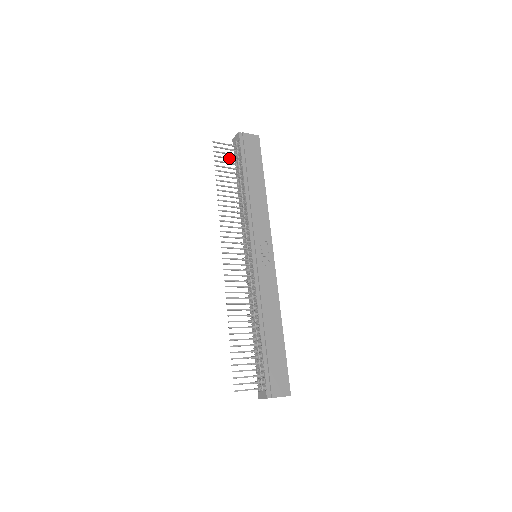
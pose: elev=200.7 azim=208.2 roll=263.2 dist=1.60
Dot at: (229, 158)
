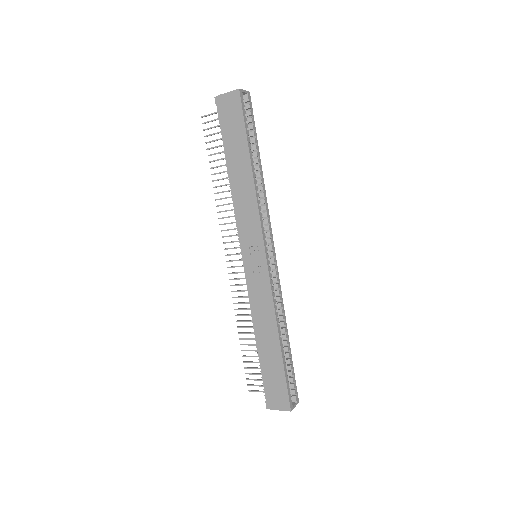
Dot at: occluded
